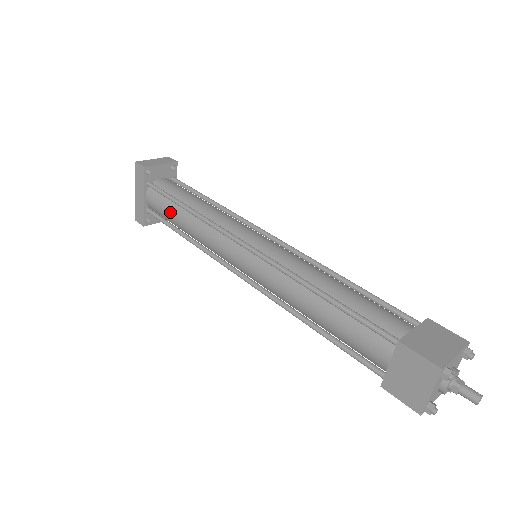
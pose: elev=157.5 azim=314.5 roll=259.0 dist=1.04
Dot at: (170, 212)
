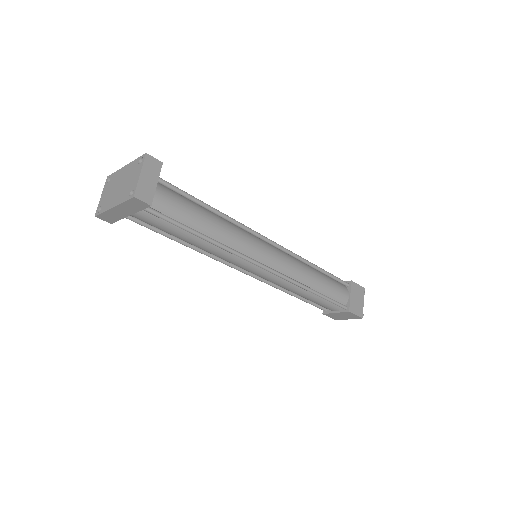
Dot at: (175, 233)
